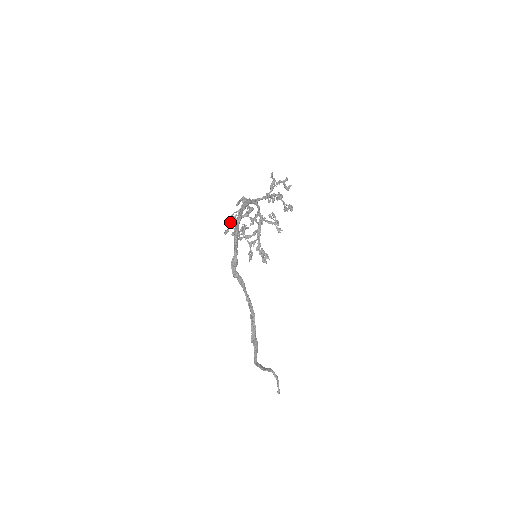
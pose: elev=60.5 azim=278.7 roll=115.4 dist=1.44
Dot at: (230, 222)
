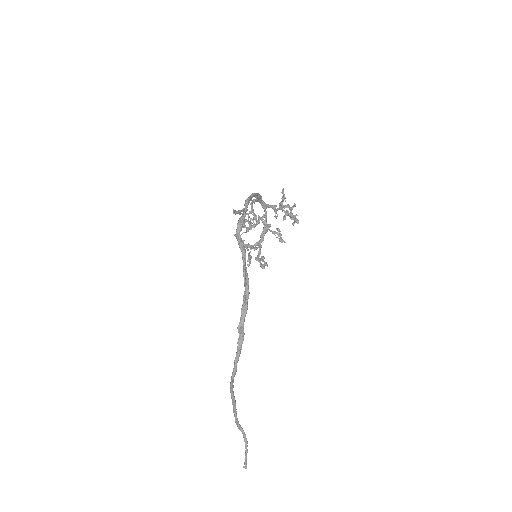
Dot at: (238, 210)
